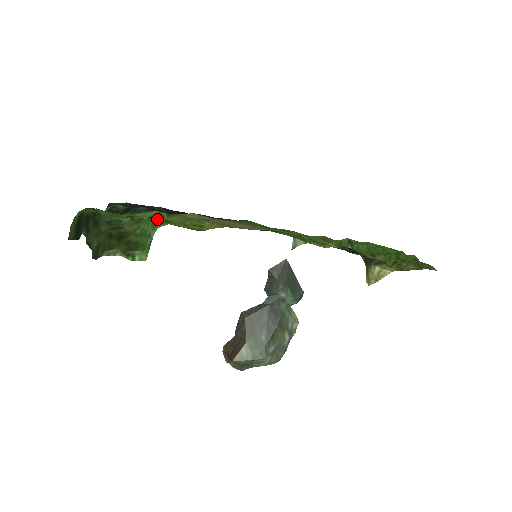
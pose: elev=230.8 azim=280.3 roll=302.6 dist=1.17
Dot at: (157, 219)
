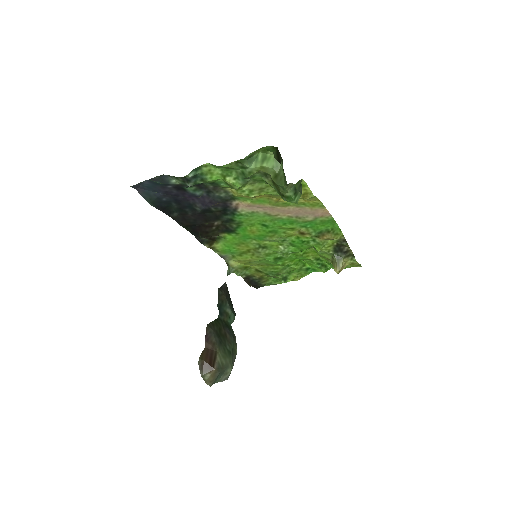
Dot at: occluded
